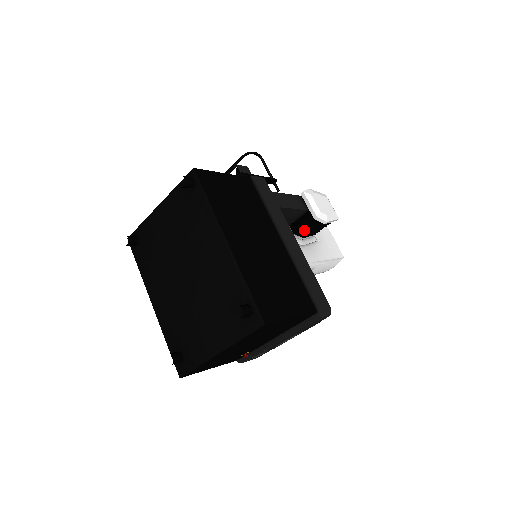
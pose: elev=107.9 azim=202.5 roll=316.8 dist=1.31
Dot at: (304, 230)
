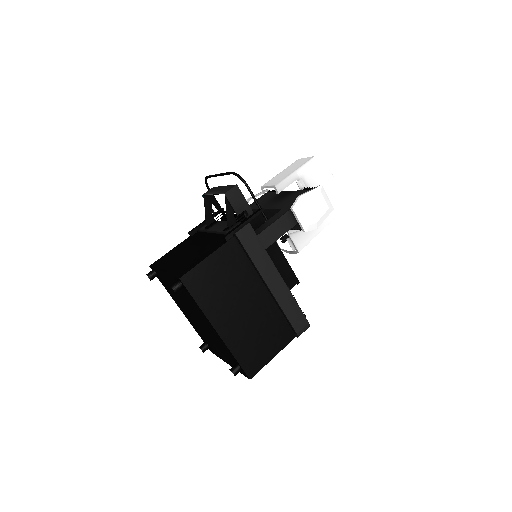
Dot at: occluded
